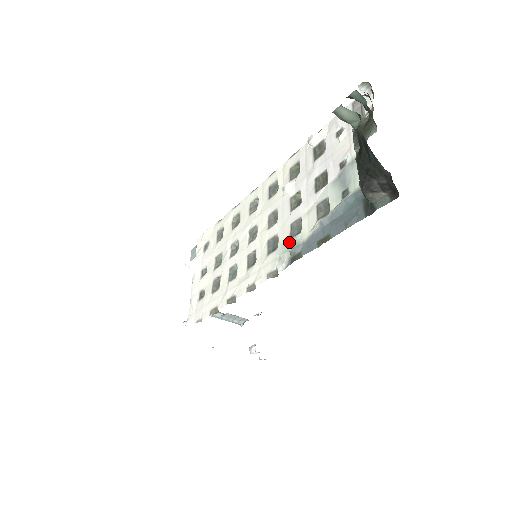
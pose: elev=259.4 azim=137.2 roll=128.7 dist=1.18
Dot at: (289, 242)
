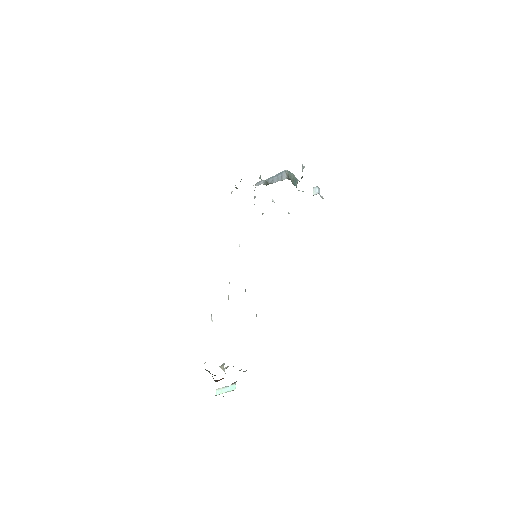
Dot at: occluded
